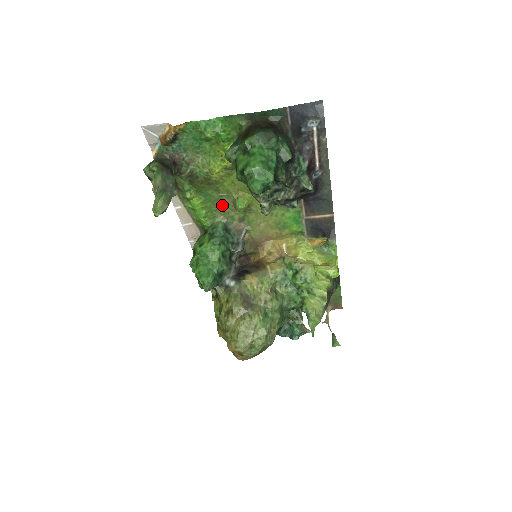
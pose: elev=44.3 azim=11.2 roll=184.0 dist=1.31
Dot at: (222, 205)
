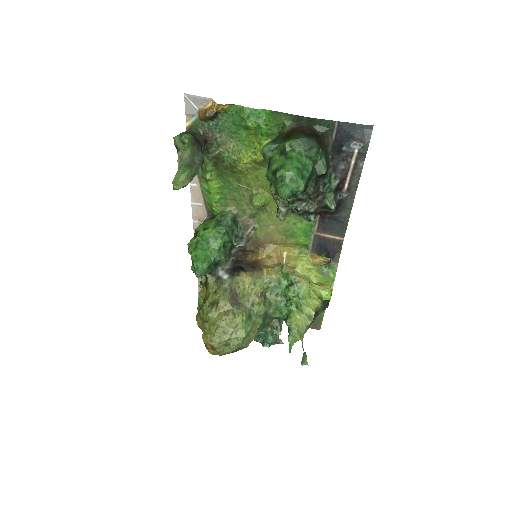
Dot at: (238, 196)
